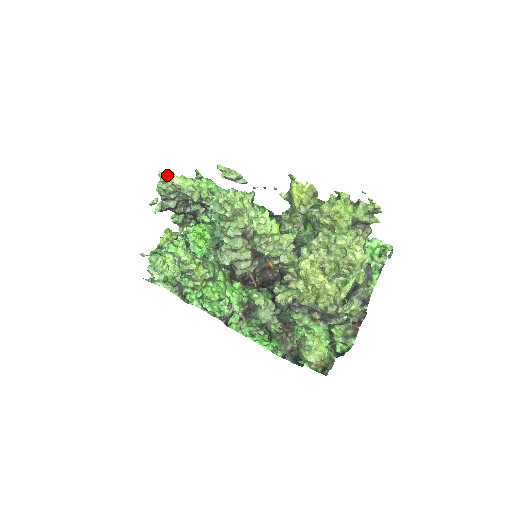
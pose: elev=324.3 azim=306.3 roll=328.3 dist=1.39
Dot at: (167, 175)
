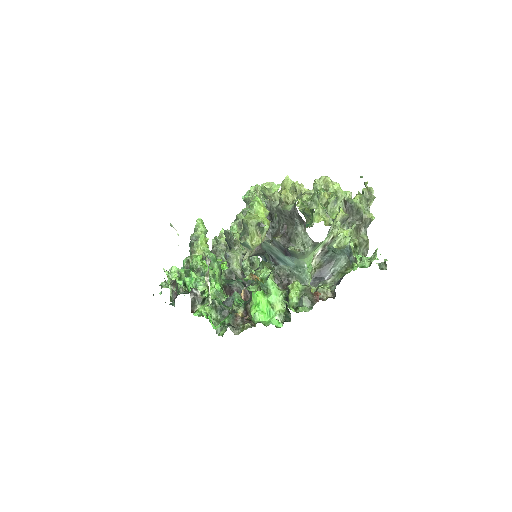
Dot at: occluded
